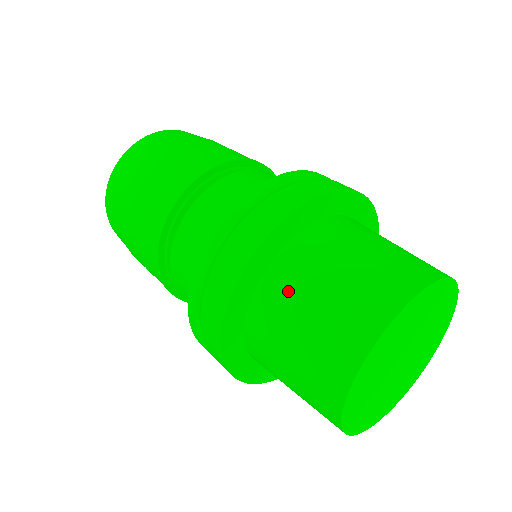
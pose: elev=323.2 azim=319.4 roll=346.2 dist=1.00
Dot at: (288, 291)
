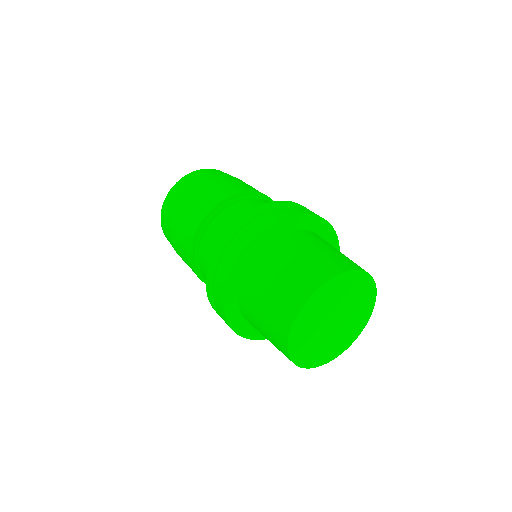
Dot at: (273, 261)
